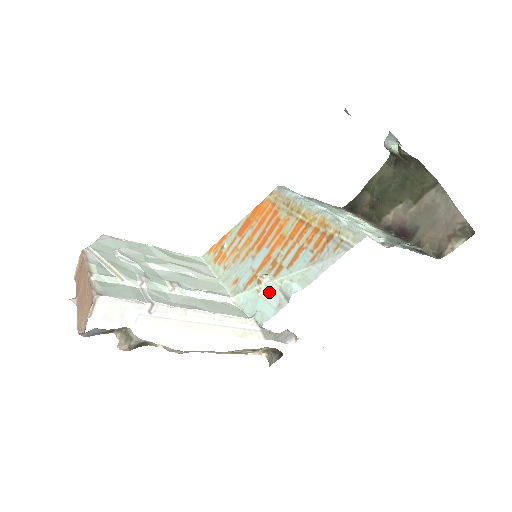
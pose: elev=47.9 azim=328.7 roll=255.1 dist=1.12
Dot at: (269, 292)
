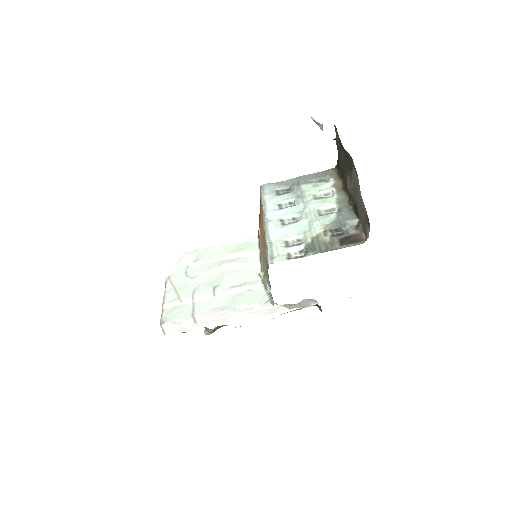
Dot at: occluded
